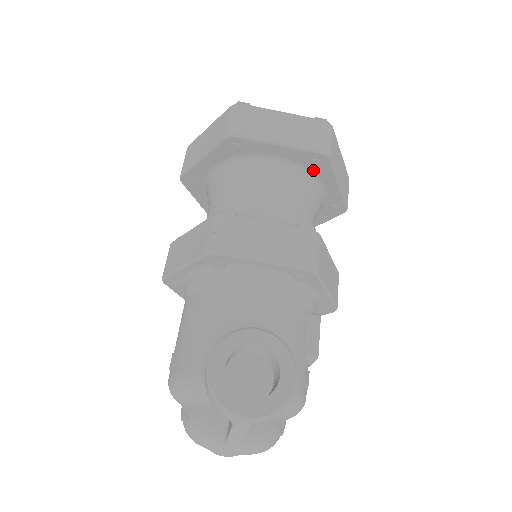
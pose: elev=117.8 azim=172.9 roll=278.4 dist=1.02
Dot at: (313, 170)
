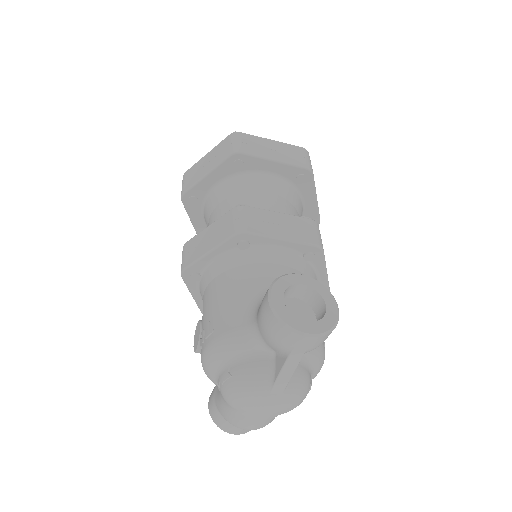
Dot at: (298, 185)
